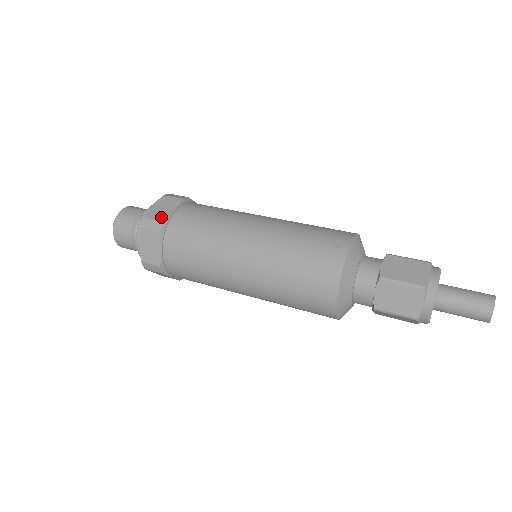
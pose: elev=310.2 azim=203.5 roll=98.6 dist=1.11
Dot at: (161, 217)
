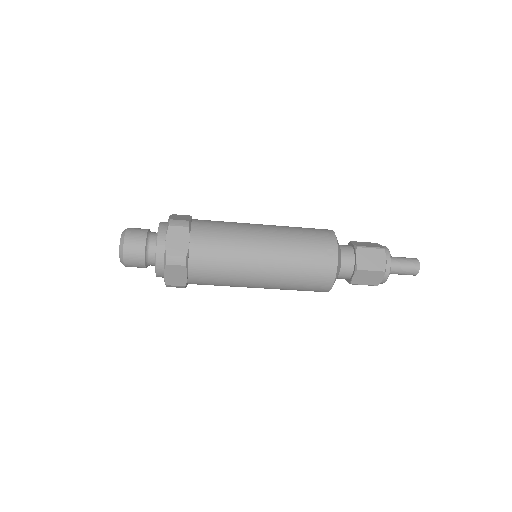
Dot at: (181, 252)
